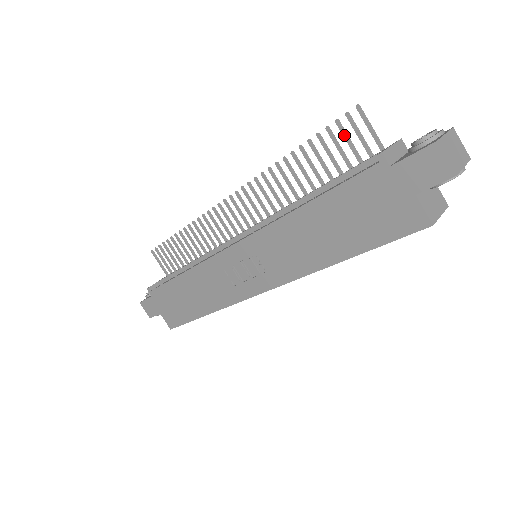
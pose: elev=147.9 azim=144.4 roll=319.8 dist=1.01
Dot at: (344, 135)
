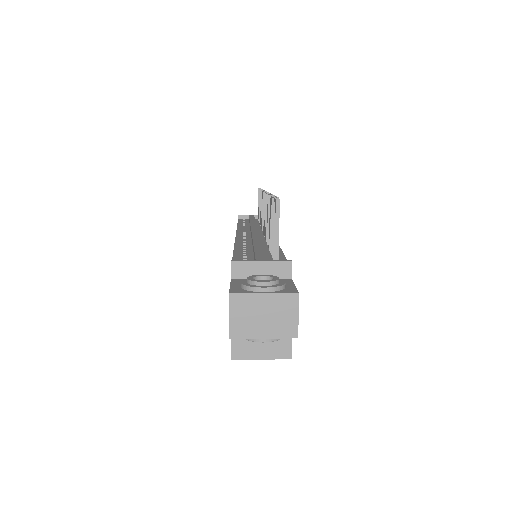
Dot at: (273, 216)
